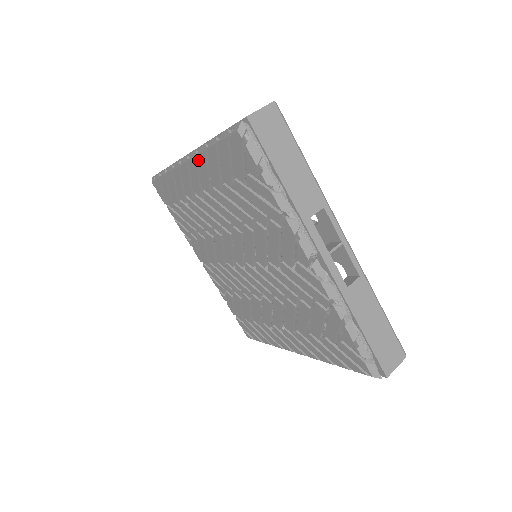
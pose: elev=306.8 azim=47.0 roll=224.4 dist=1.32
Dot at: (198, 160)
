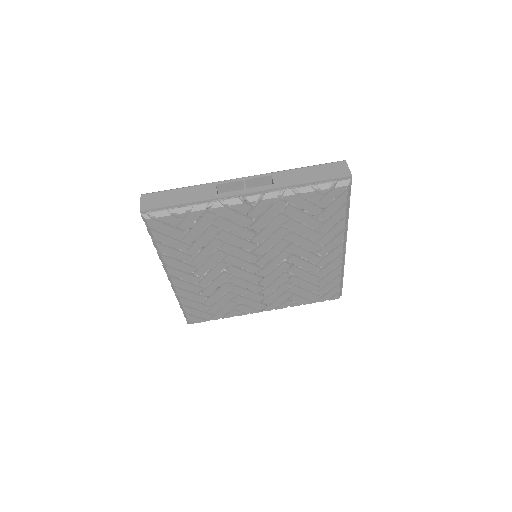
Dot at: (168, 265)
